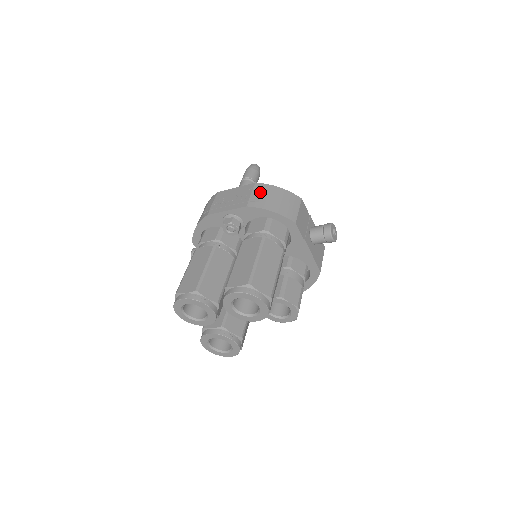
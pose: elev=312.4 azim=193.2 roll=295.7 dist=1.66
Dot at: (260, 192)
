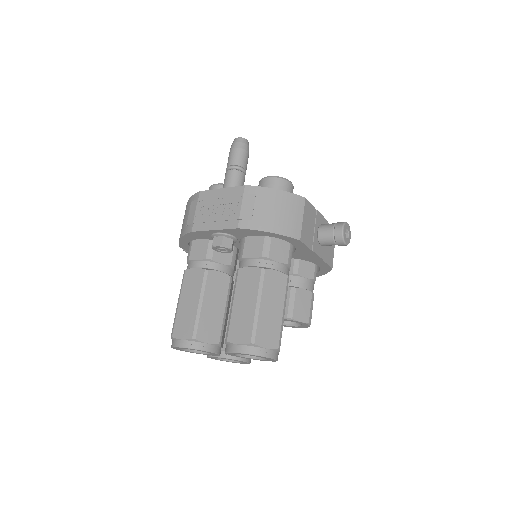
Dot at: (252, 203)
